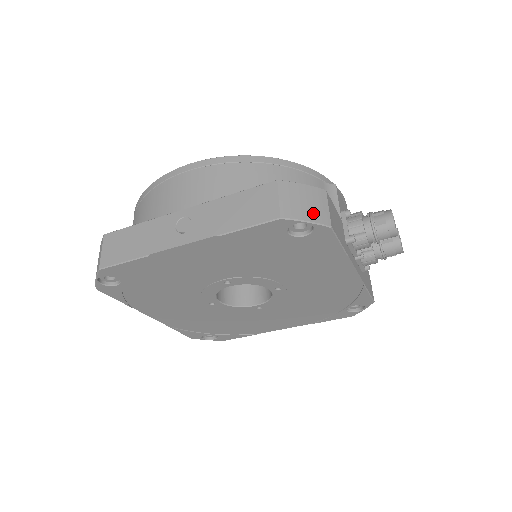
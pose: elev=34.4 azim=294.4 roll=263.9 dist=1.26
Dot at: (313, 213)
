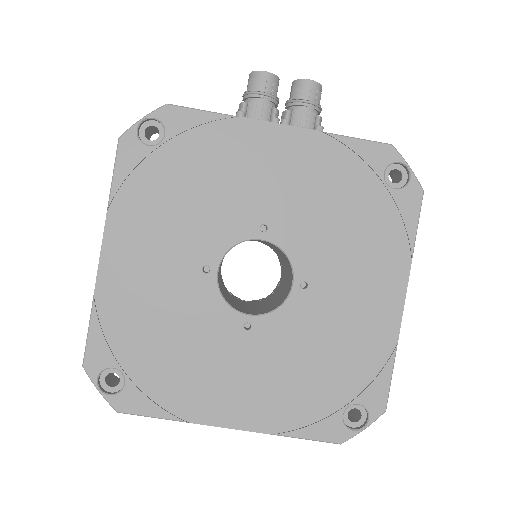
Dot at: occluded
